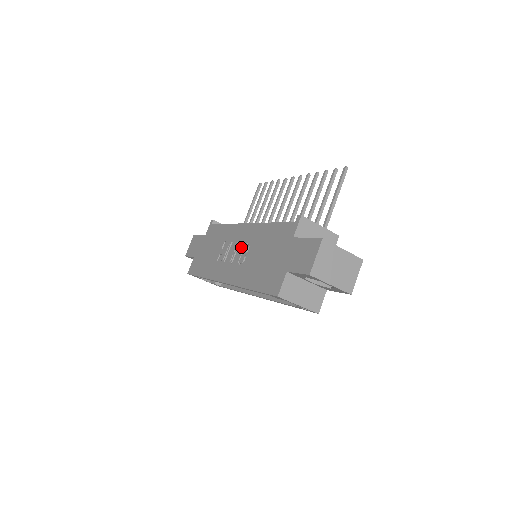
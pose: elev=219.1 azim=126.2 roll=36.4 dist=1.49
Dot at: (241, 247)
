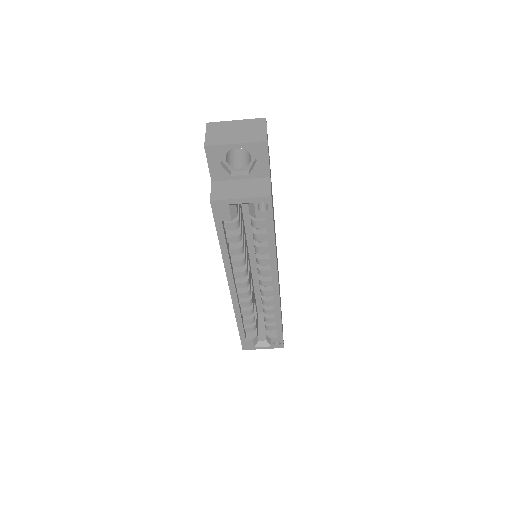
Dot at: occluded
